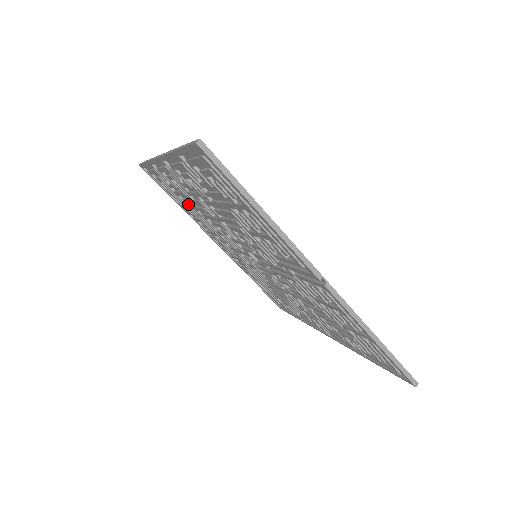
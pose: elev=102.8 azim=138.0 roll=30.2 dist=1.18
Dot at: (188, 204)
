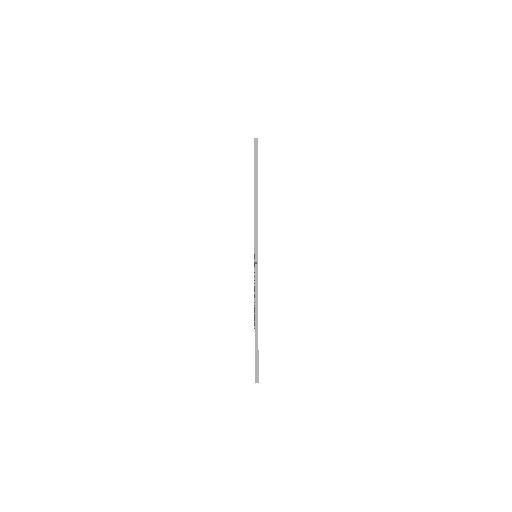
Dot at: occluded
